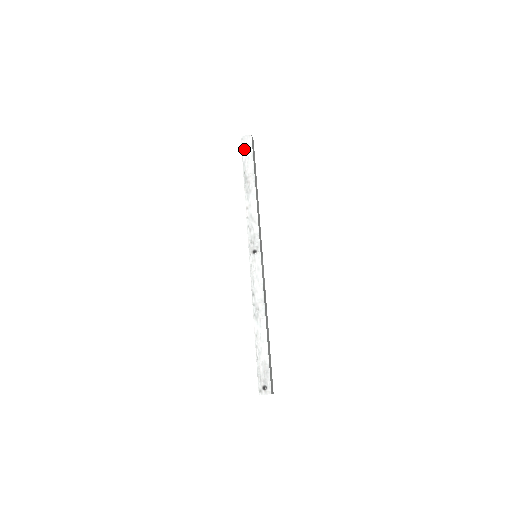
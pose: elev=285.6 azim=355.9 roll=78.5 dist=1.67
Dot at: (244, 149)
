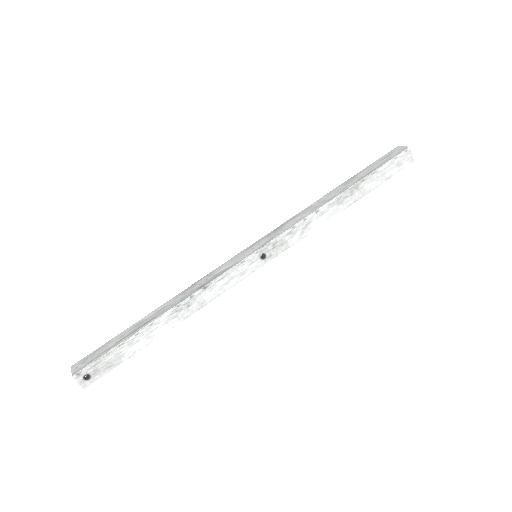
Dot at: (394, 162)
